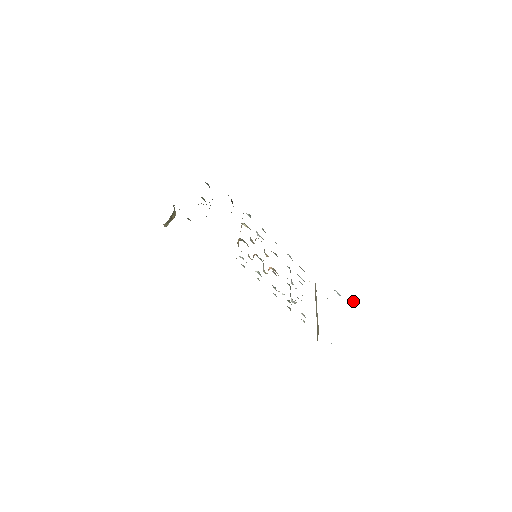
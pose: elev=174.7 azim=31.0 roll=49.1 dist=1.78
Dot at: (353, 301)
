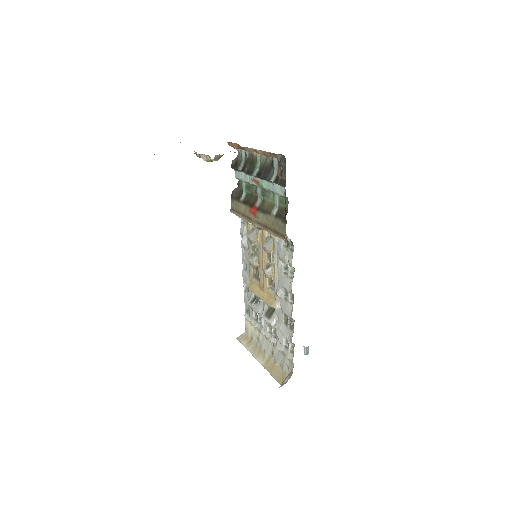
Dot at: occluded
